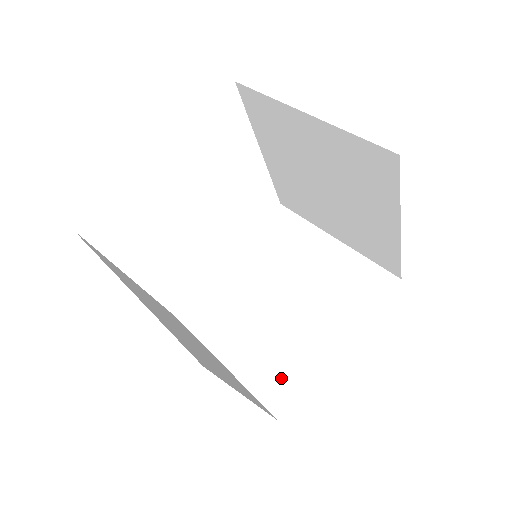
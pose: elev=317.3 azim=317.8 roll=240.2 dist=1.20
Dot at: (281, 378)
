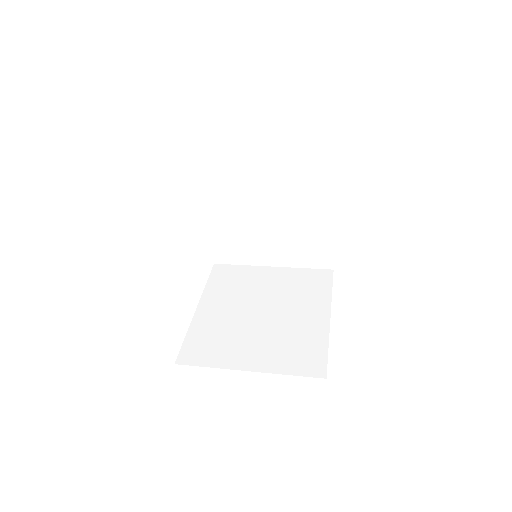
Dot at: (304, 354)
